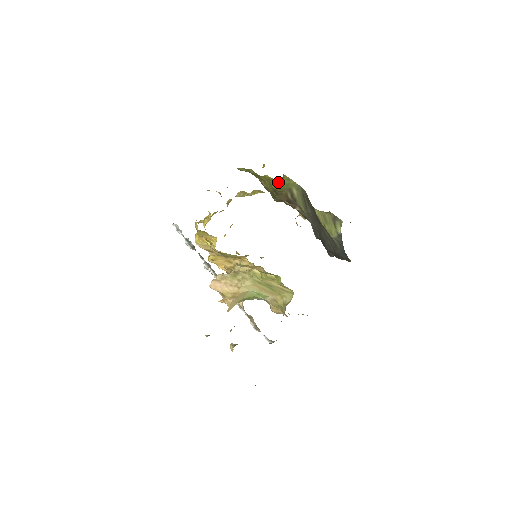
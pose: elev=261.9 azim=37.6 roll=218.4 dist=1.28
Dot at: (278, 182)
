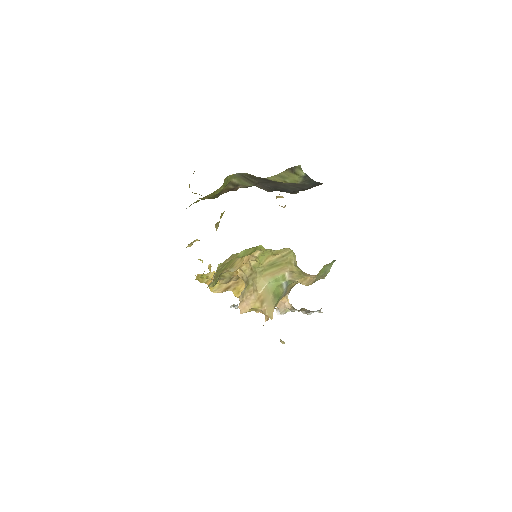
Dot at: (220, 188)
